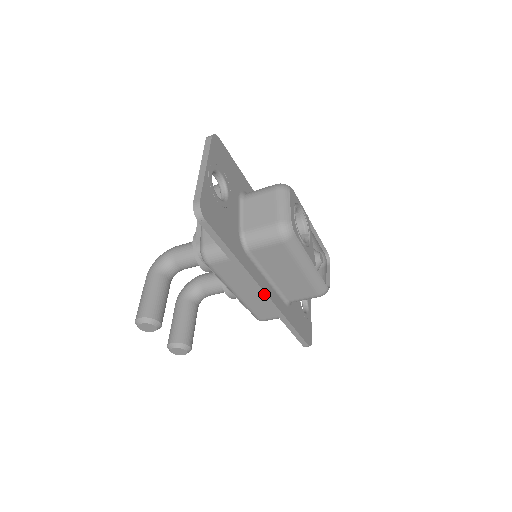
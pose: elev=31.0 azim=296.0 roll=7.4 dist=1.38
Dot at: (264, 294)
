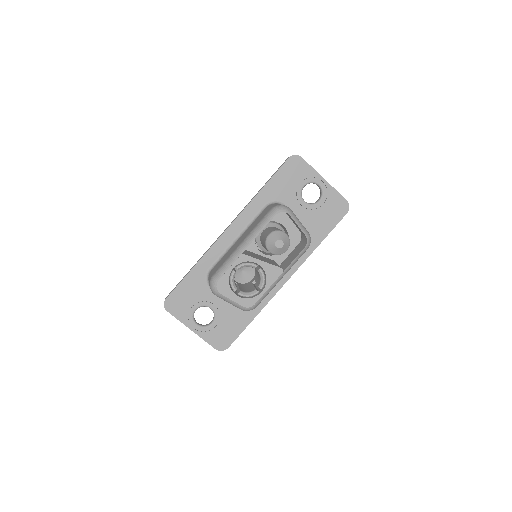
Dot at: occluded
